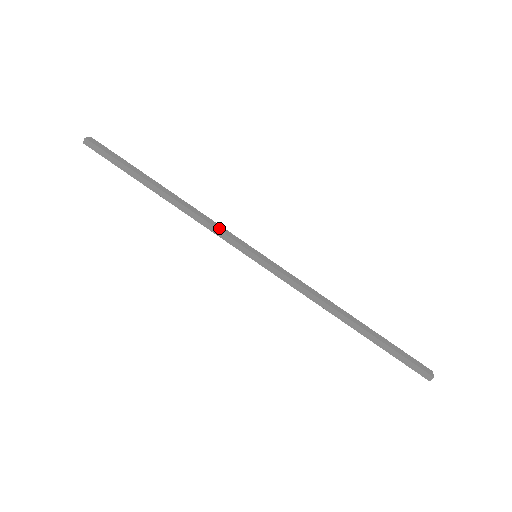
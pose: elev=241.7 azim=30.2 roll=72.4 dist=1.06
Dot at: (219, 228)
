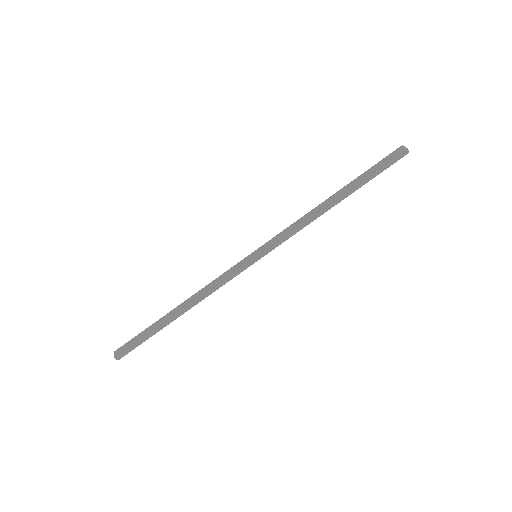
Dot at: (223, 278)
